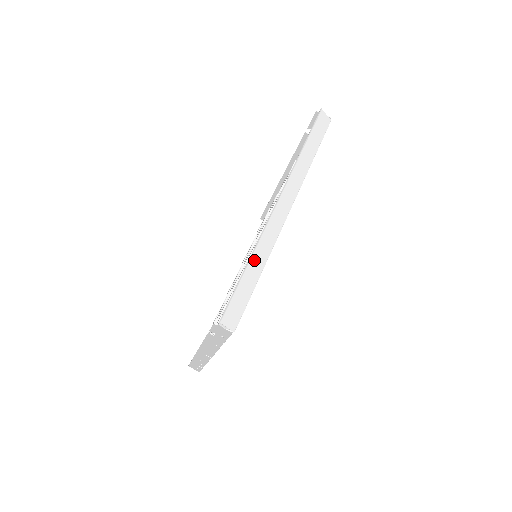
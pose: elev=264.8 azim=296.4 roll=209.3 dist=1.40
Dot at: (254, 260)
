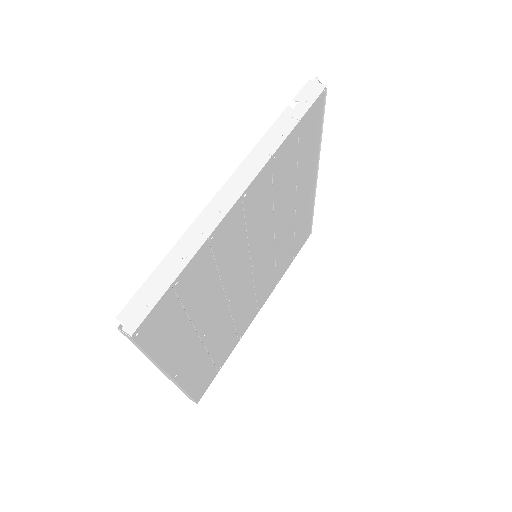
Dot at: occluded
